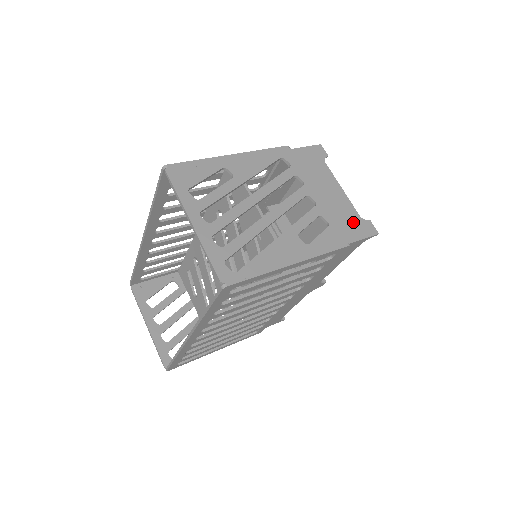
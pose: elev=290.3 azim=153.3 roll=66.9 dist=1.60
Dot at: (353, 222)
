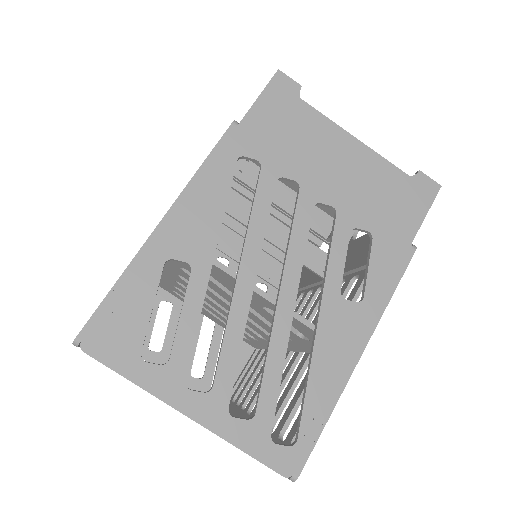
Dot at: (399, 196)
